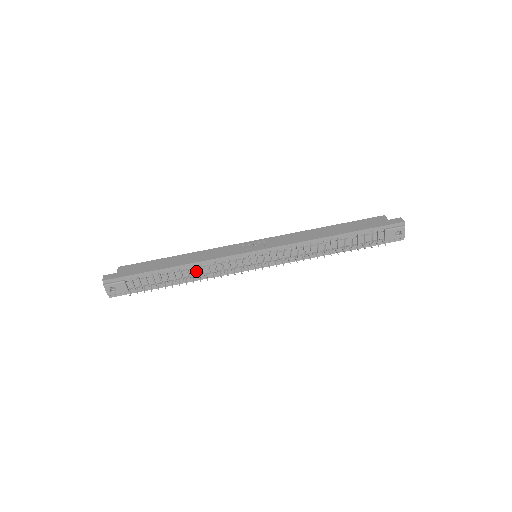
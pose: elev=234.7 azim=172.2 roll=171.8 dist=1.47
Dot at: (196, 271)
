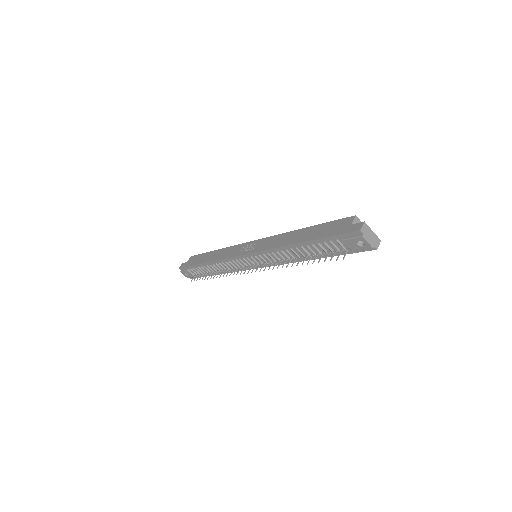
Dot at: (220, 267)
